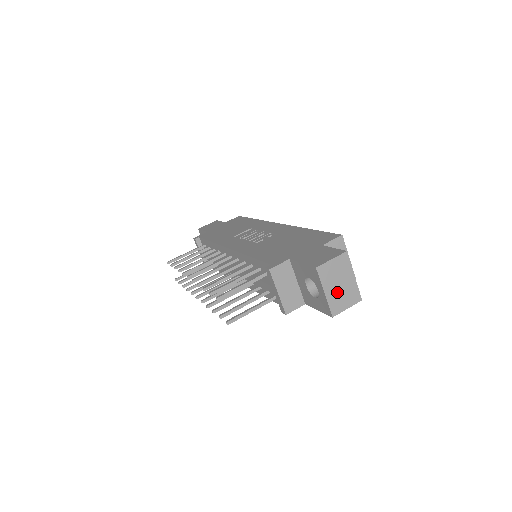
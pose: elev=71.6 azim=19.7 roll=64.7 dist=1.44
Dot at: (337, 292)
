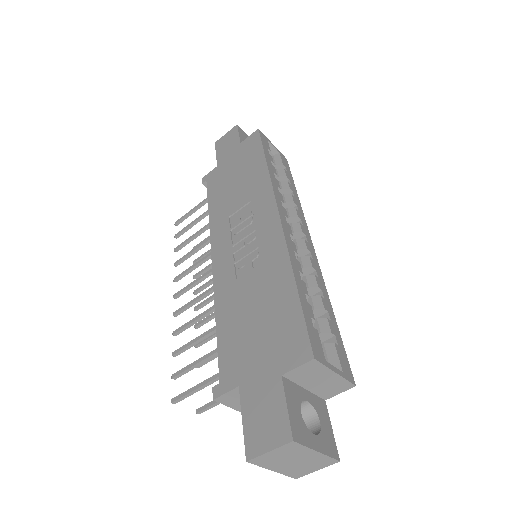
Dot at: (293, 466)
